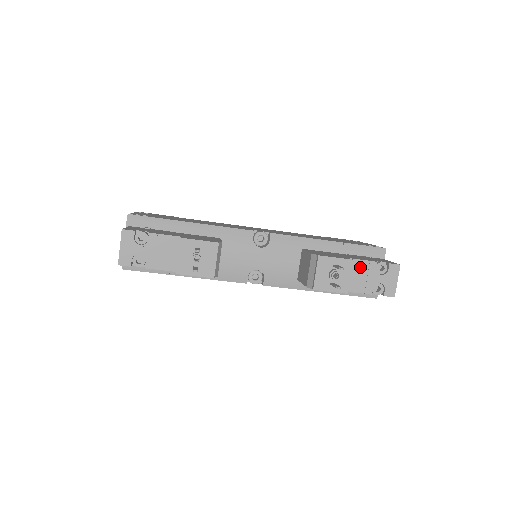
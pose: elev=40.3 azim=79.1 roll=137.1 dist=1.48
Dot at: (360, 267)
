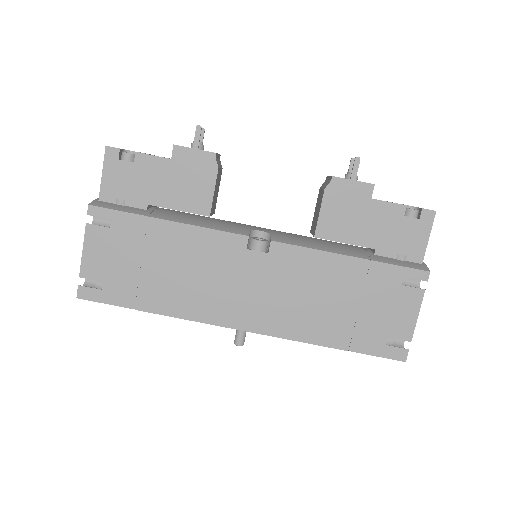
Dot at: occluded
